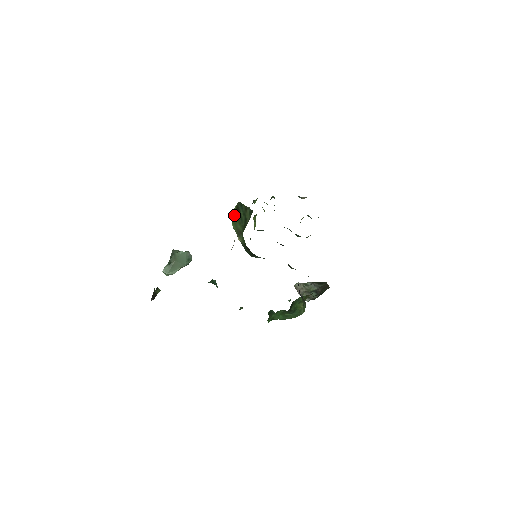
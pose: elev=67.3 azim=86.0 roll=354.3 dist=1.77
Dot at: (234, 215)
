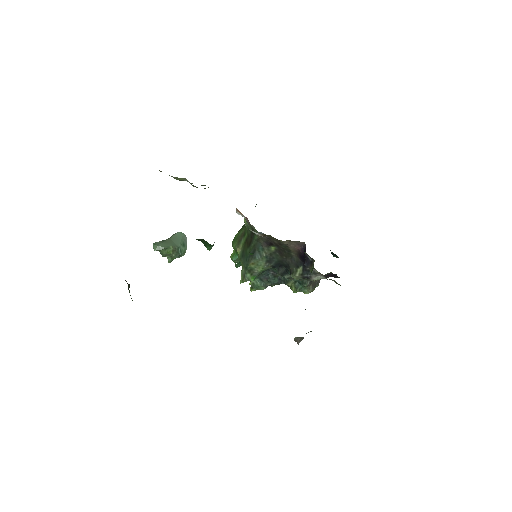
Dot at: occluded
